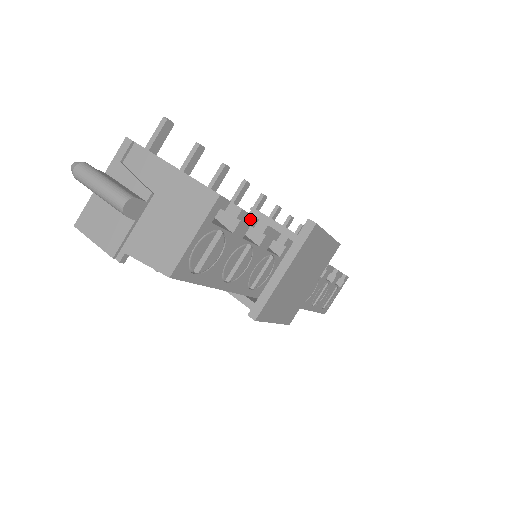
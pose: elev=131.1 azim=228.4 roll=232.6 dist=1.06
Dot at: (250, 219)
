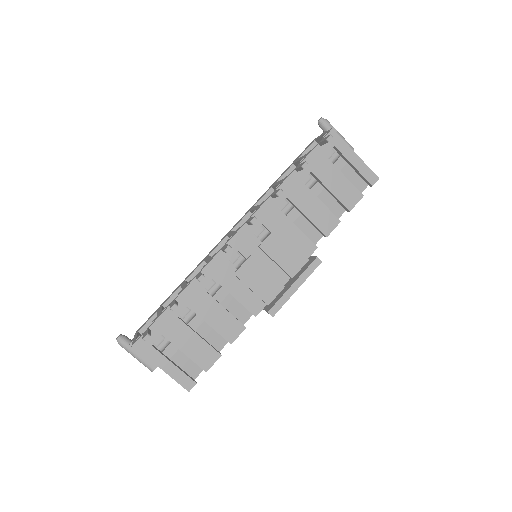
Dot at: (215, 361)
